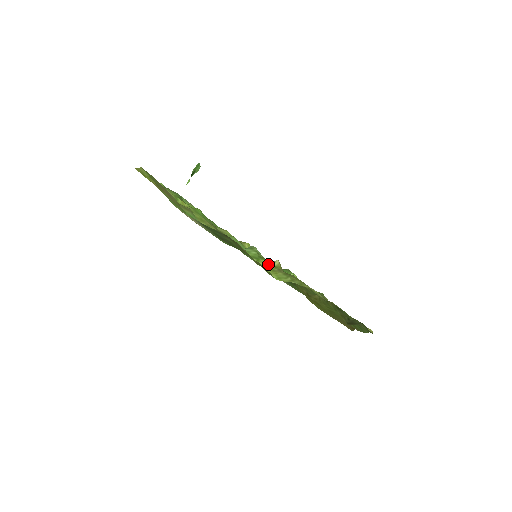
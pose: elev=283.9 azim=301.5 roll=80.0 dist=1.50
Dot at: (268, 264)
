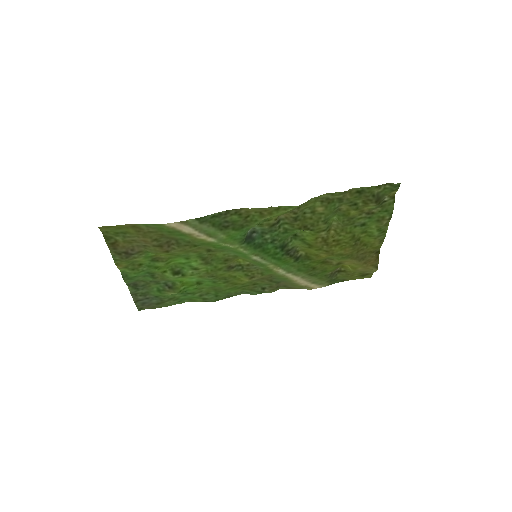
Dot at: (277, 216)
